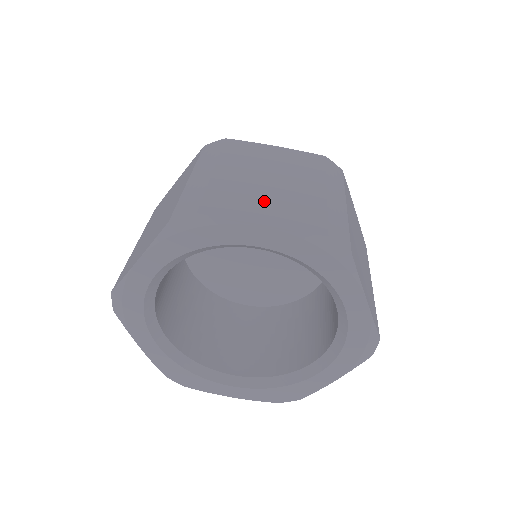
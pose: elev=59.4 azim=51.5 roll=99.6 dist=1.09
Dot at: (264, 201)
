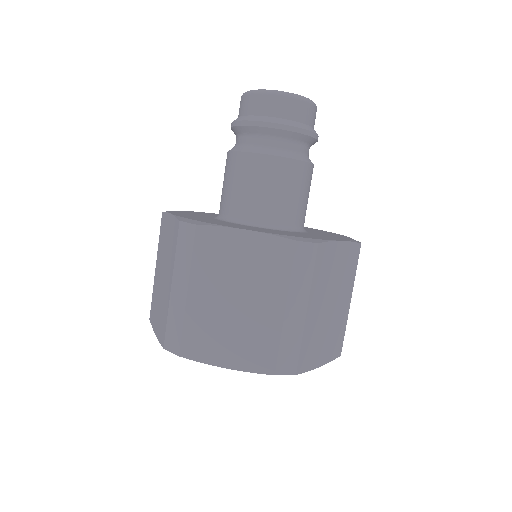
Dot at: (229, 334)
